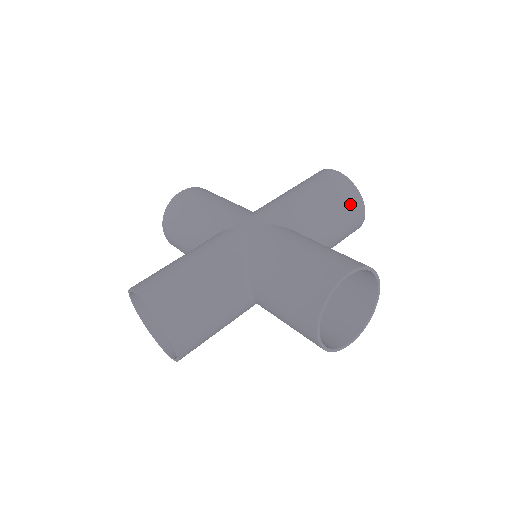
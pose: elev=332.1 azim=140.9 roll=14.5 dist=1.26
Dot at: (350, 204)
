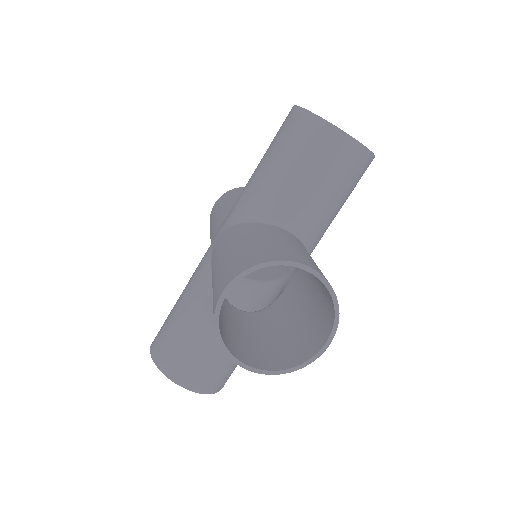
Dot at: (315, 143)
